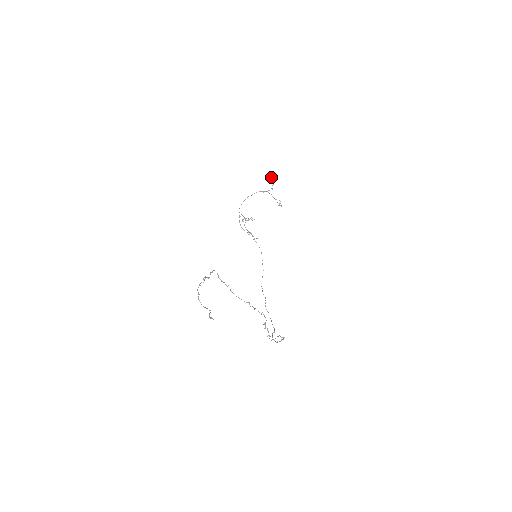
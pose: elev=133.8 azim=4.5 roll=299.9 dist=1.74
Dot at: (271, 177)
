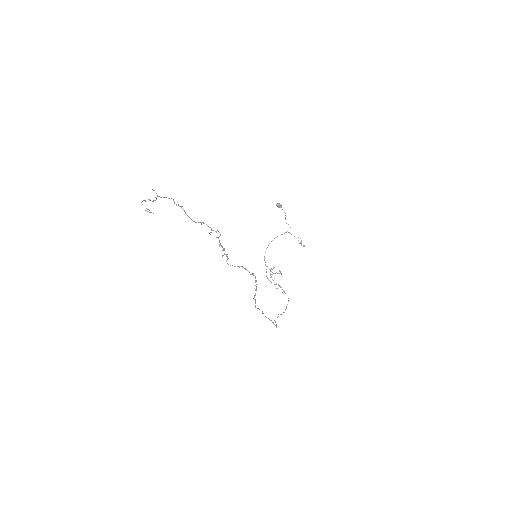
Dot at: (279, 204)
